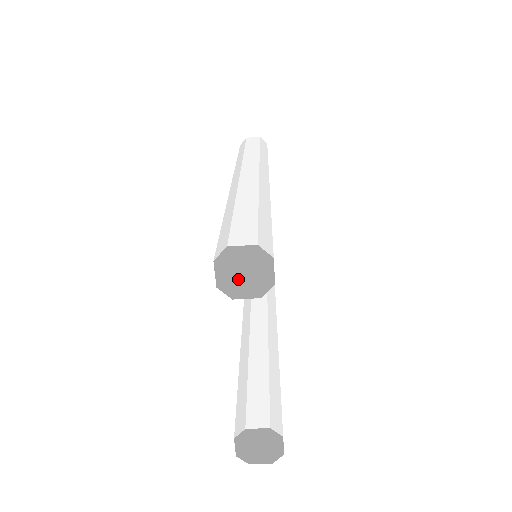
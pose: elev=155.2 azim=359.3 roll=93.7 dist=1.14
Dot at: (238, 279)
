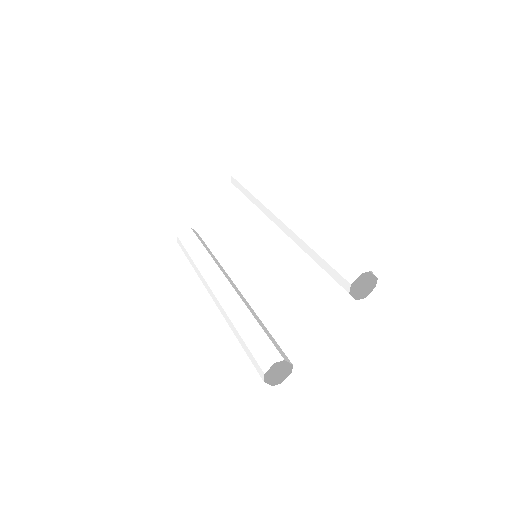
Dot at: (337, 282)
